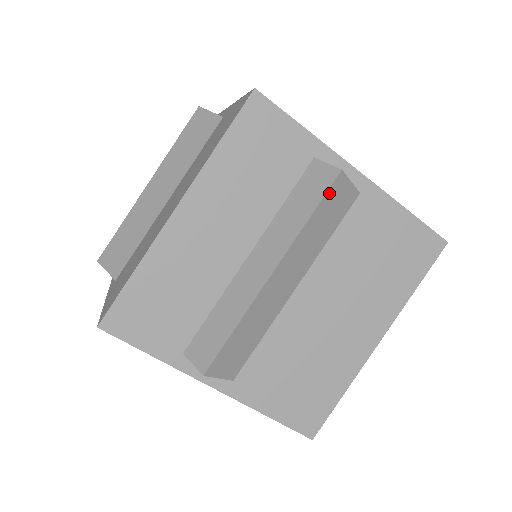
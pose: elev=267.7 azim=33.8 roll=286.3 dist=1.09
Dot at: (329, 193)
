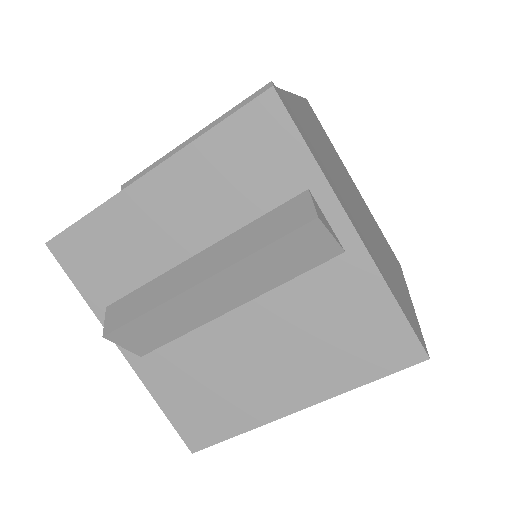
Dot at: (294, 235)
